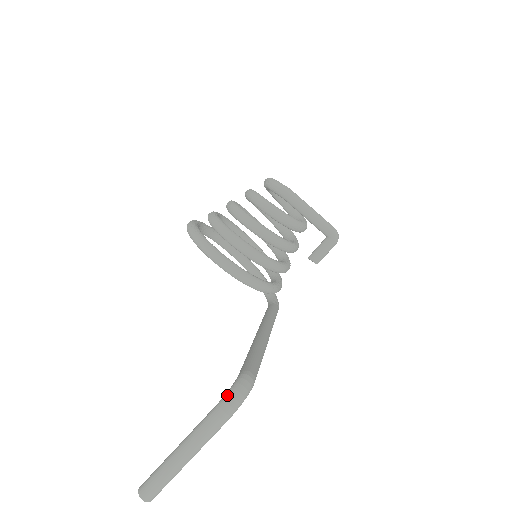
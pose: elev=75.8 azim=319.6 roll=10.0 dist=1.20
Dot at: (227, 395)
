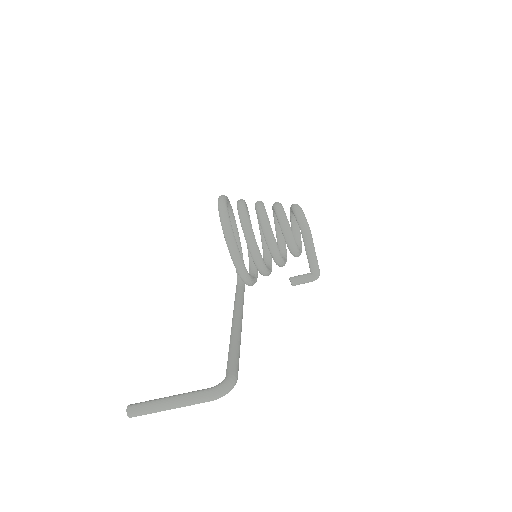
Dot at: (221, 387)
